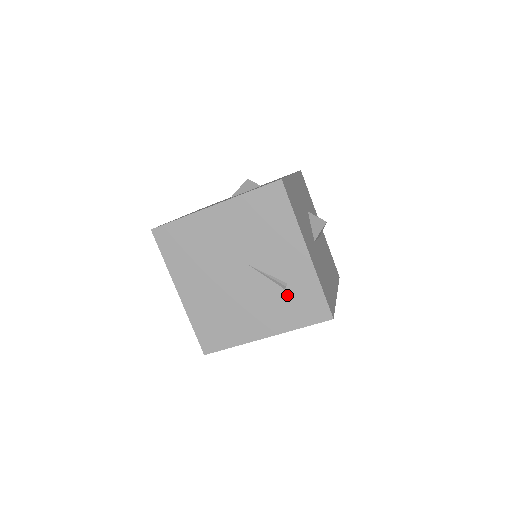
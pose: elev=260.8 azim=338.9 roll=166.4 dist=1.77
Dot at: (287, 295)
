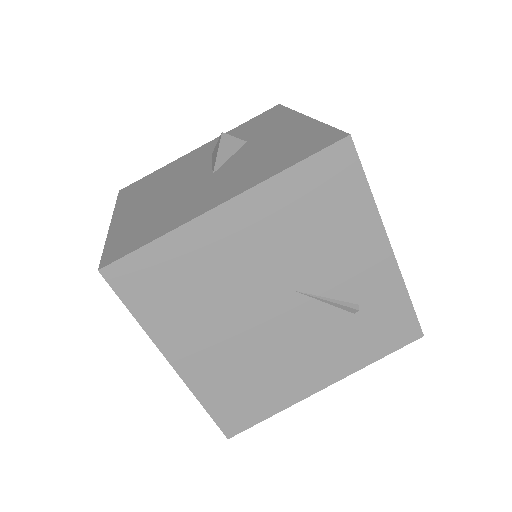
Dot at: (358, 321)
